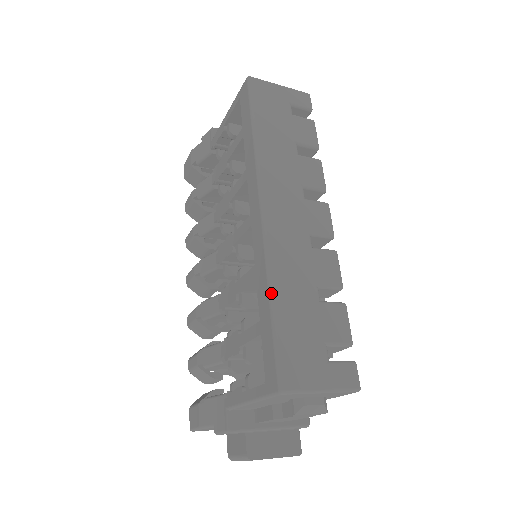
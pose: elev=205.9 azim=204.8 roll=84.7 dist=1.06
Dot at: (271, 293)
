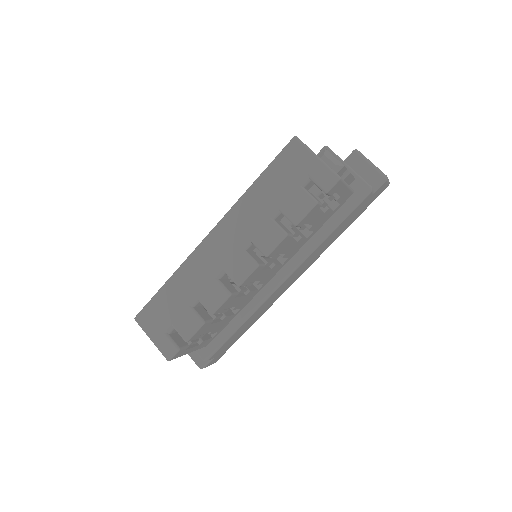
Dot at: (170, 278)
